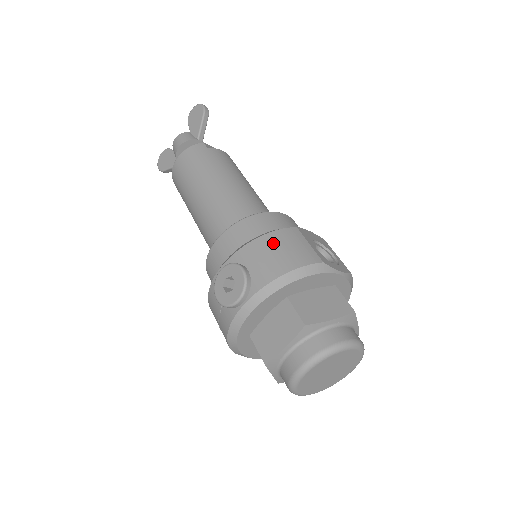
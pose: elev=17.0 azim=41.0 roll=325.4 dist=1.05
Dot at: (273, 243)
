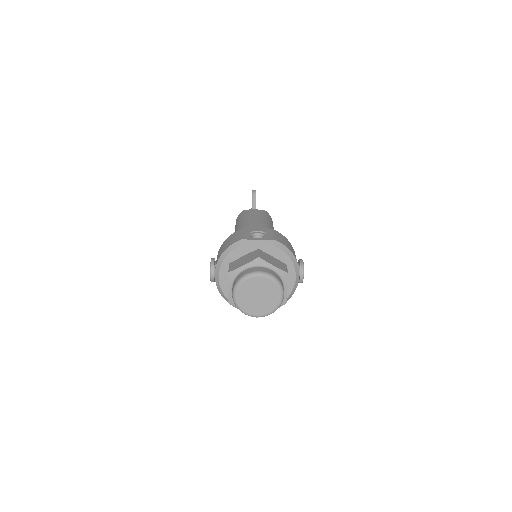
Dot at: (226, 241)
